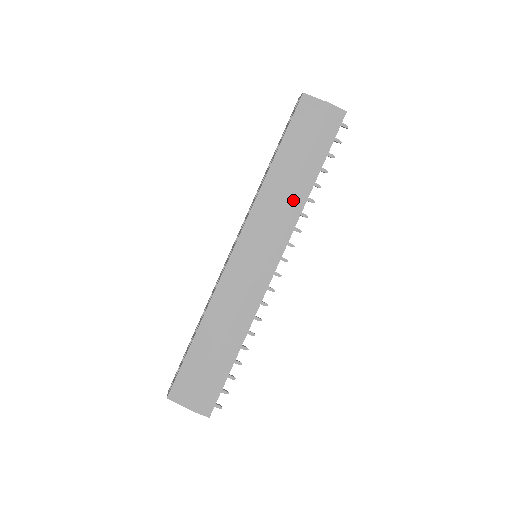
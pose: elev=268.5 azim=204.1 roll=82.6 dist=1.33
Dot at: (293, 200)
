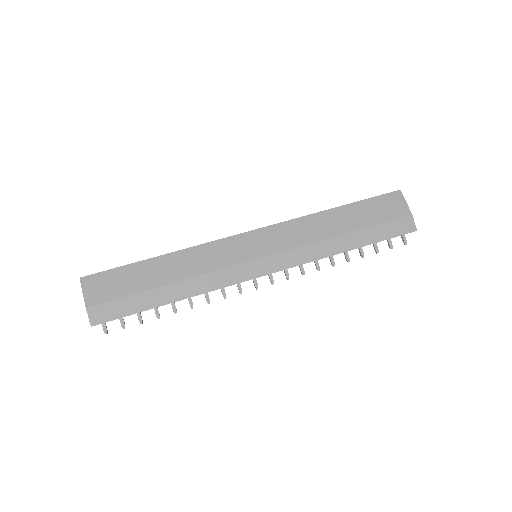
Dot at: (324, 245)
